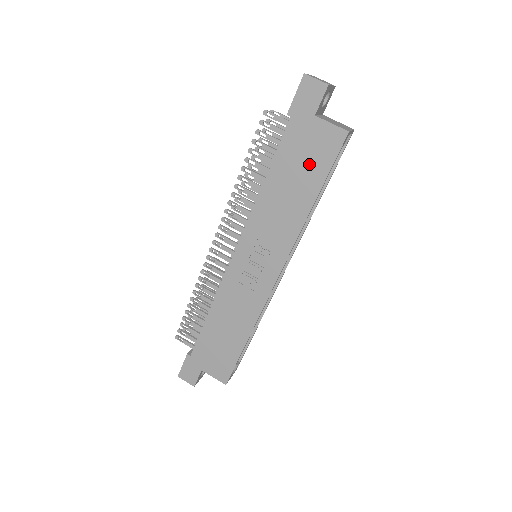
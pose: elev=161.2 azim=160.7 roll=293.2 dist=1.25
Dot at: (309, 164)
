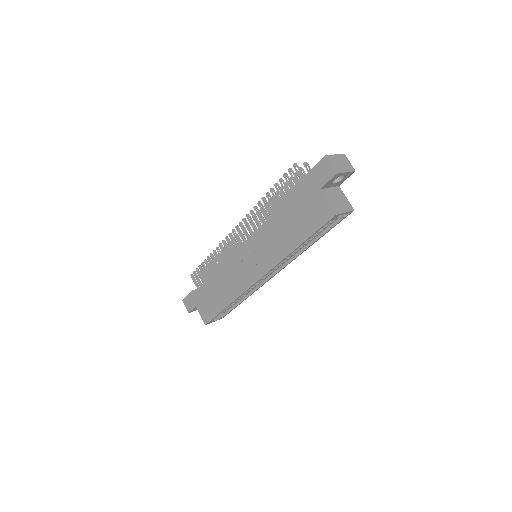
Dot at: (304, 220)
